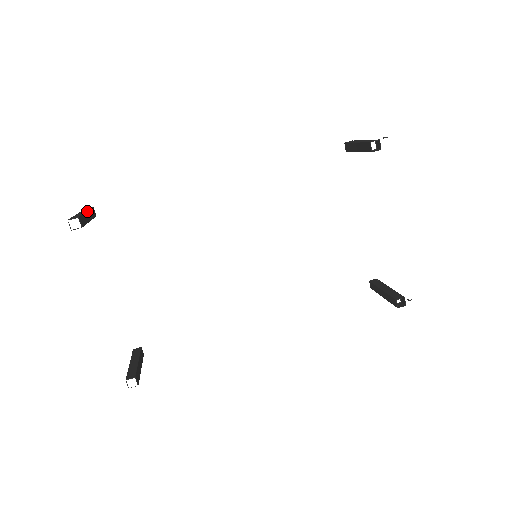
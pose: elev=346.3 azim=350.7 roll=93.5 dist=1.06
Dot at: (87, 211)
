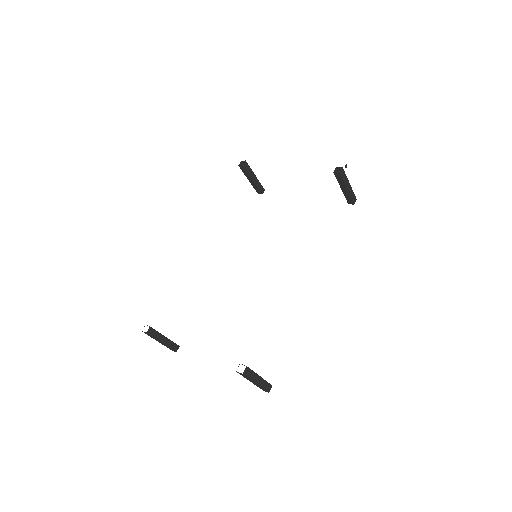
Dot at: occluded
